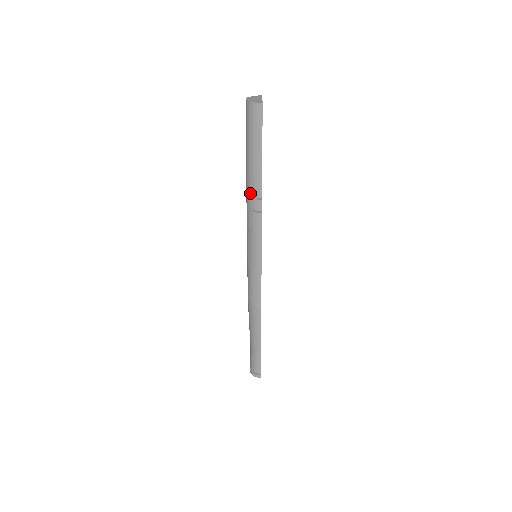
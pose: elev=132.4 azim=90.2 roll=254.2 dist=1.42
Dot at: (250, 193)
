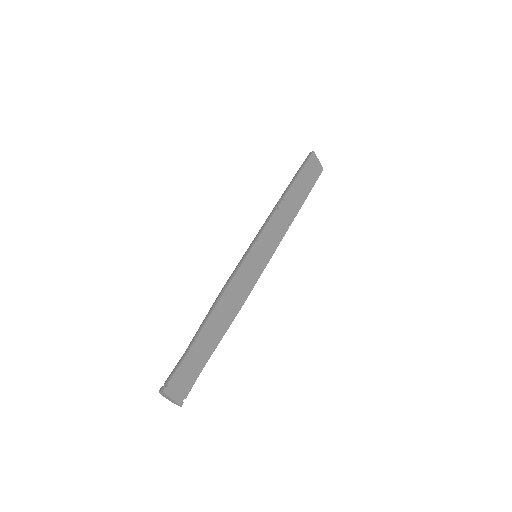
Dot at: occluded
